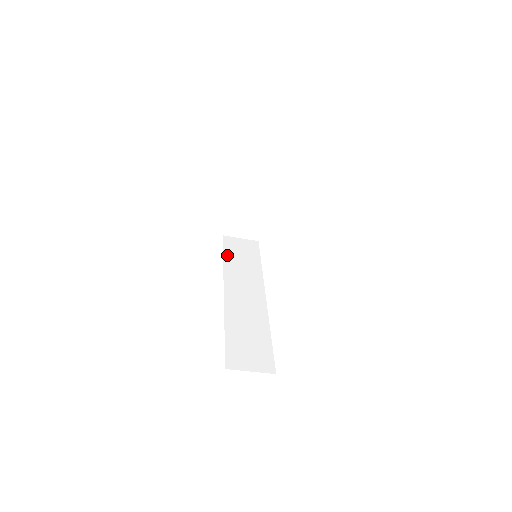
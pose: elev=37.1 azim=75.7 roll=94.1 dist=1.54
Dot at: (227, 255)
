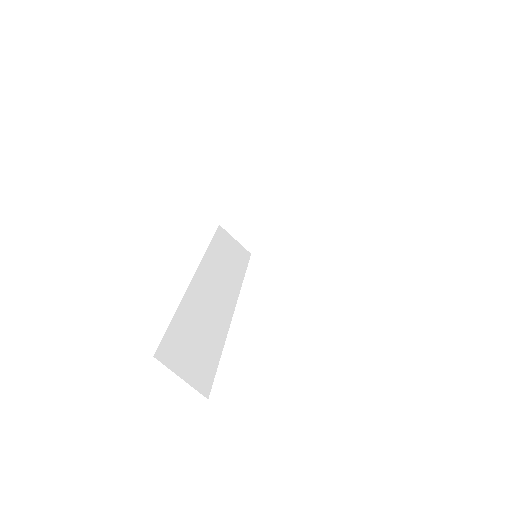
Dot at: (215, 244)
